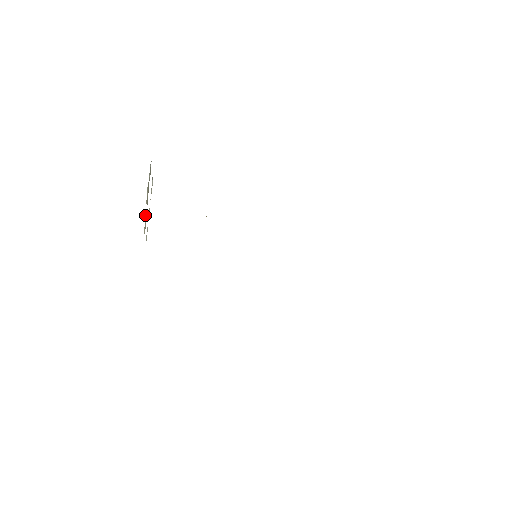
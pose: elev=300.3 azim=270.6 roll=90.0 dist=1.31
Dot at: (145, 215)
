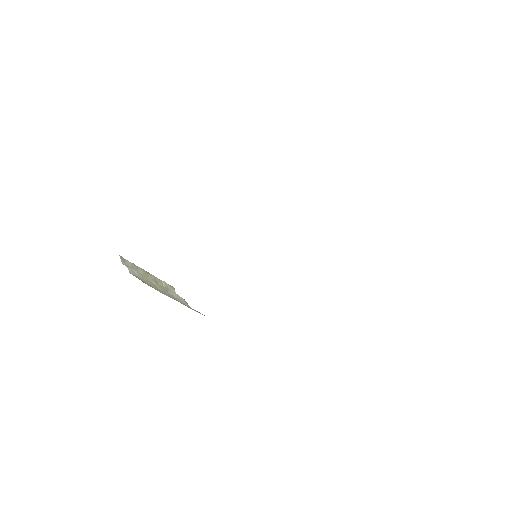
Dot at: (159, 284)
